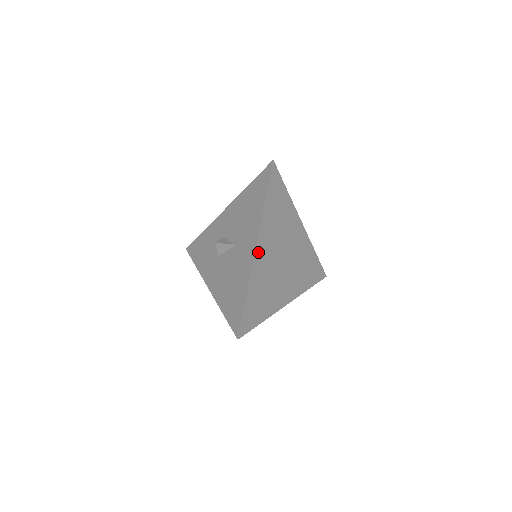
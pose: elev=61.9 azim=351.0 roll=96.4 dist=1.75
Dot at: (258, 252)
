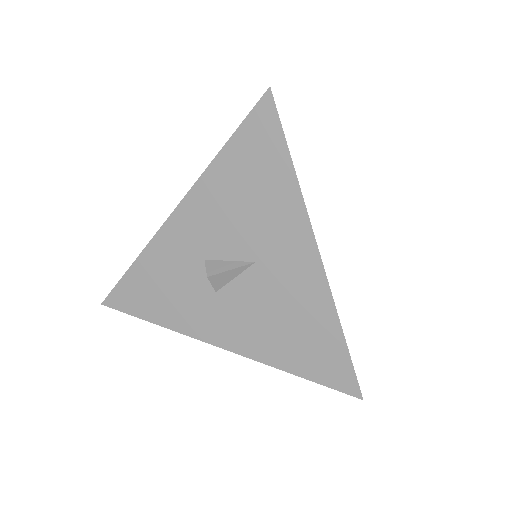
Dot at: (320, 258)
